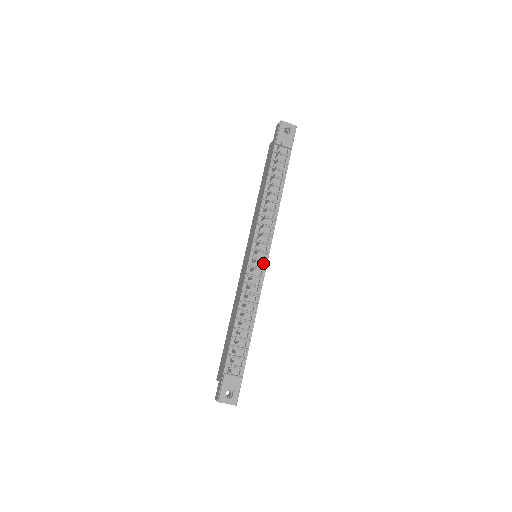
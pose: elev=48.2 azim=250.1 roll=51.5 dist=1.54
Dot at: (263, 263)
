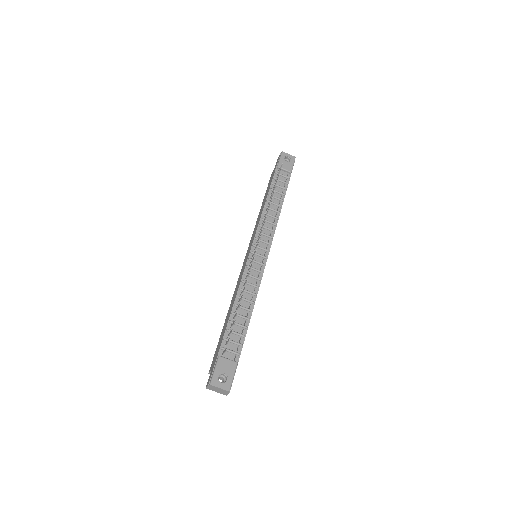
Dot at: (263, 260)
